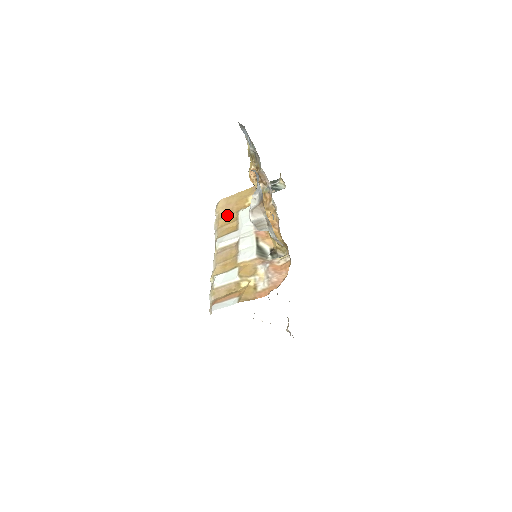
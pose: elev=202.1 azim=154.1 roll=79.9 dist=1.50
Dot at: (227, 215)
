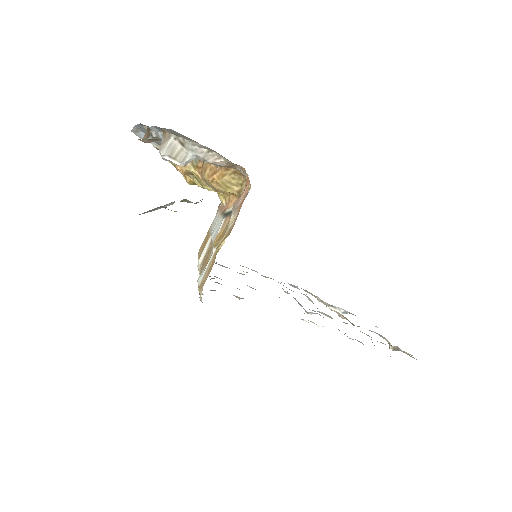
Dot at: (203, 247)
